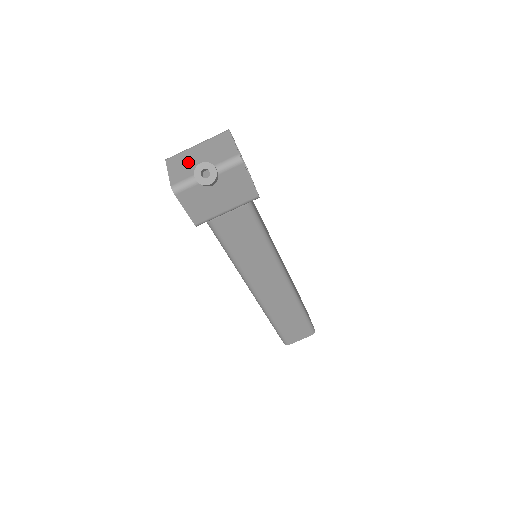
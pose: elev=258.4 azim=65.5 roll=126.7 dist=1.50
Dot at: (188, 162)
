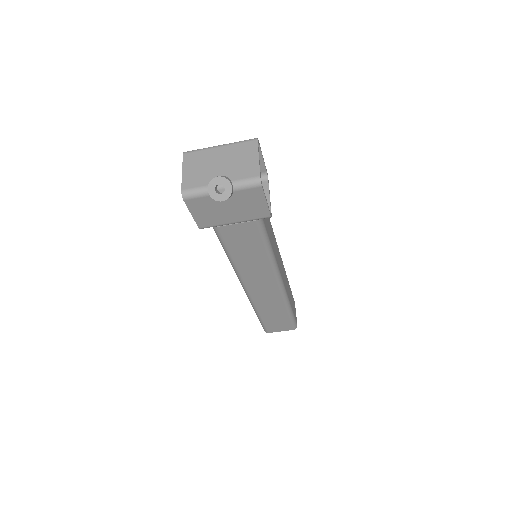
Dot at: (206, 166)
